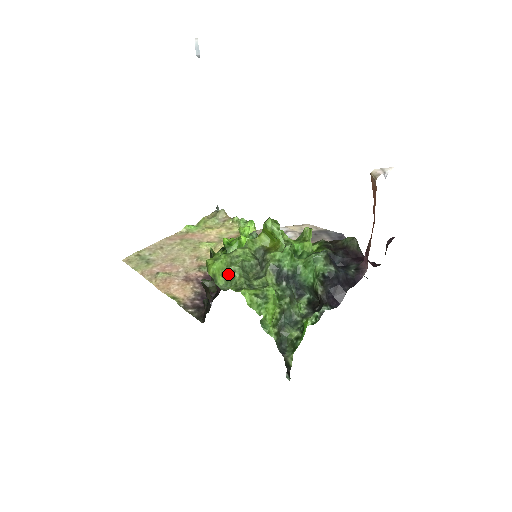
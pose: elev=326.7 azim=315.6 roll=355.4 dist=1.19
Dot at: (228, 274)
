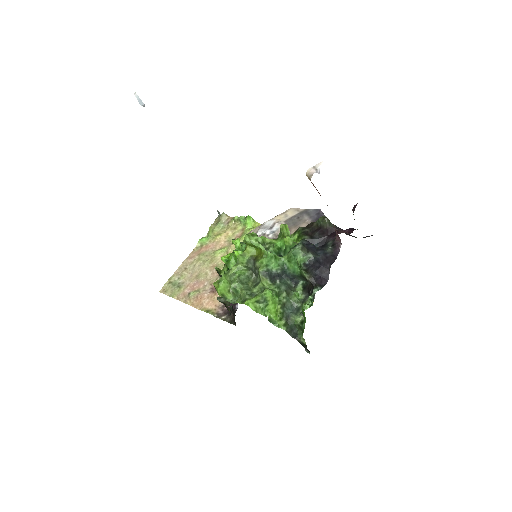
Dot at: occluded
